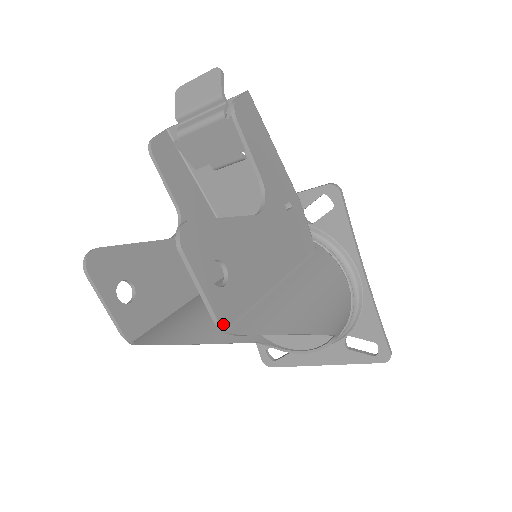
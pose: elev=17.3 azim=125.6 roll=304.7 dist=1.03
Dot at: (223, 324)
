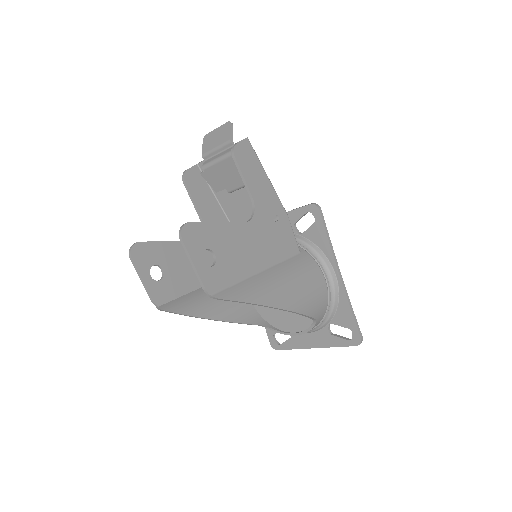
Dot at: (209, 291)
